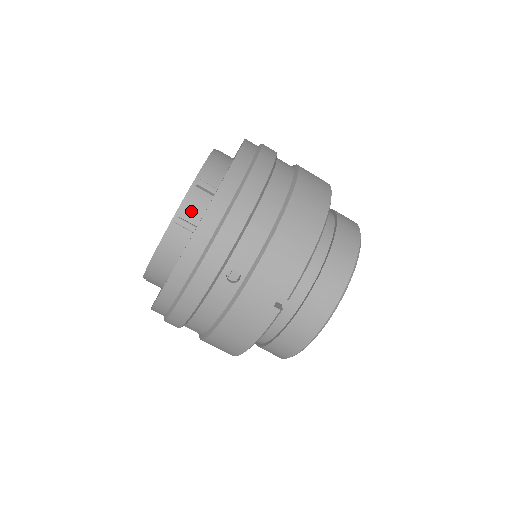
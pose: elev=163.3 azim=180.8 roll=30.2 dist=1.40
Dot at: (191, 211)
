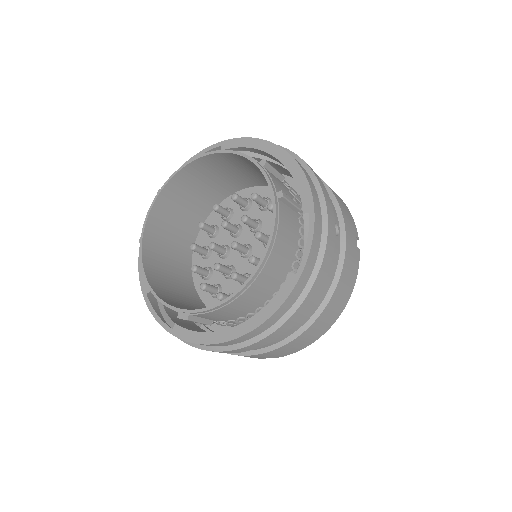
Dot at: (278, 187)
